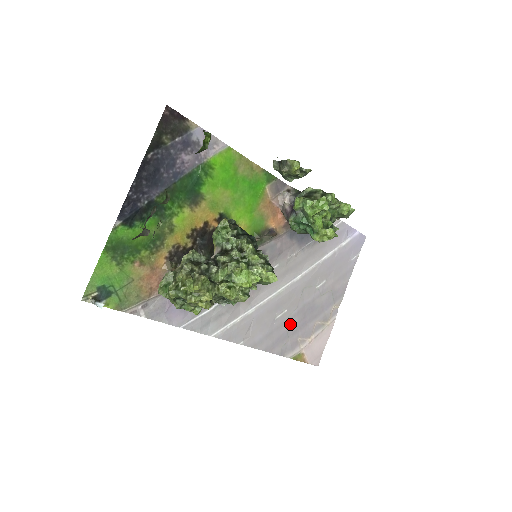
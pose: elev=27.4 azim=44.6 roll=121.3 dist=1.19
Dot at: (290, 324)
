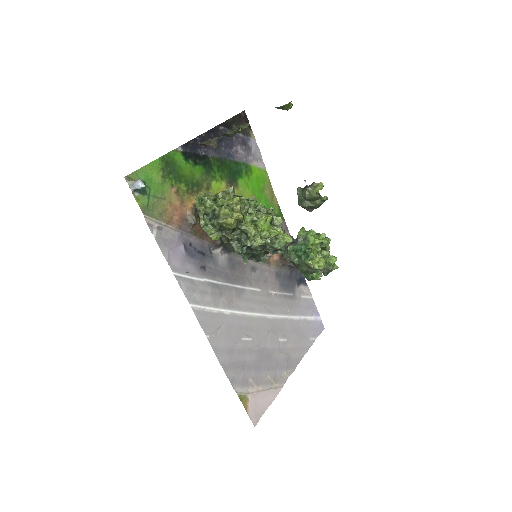
Dot at: (249, 356)
